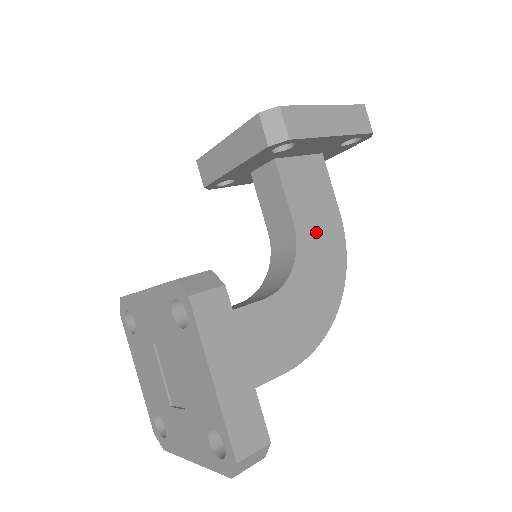
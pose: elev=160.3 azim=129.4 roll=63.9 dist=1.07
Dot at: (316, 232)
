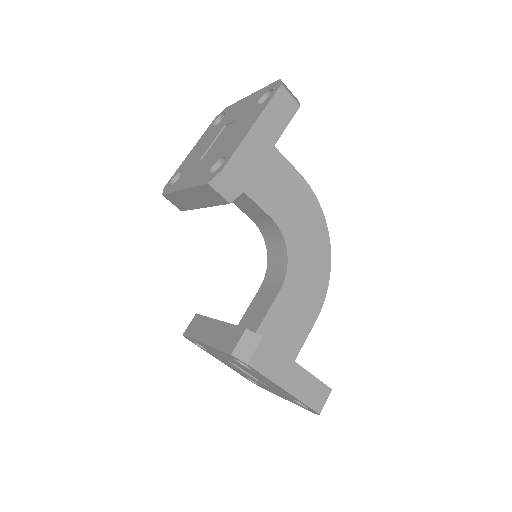
Dot at: (290, 208)
